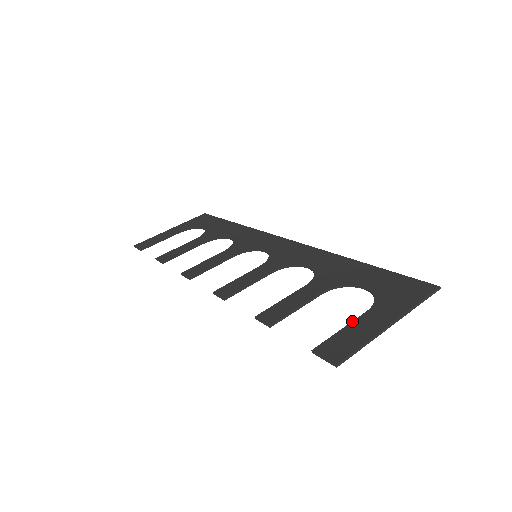
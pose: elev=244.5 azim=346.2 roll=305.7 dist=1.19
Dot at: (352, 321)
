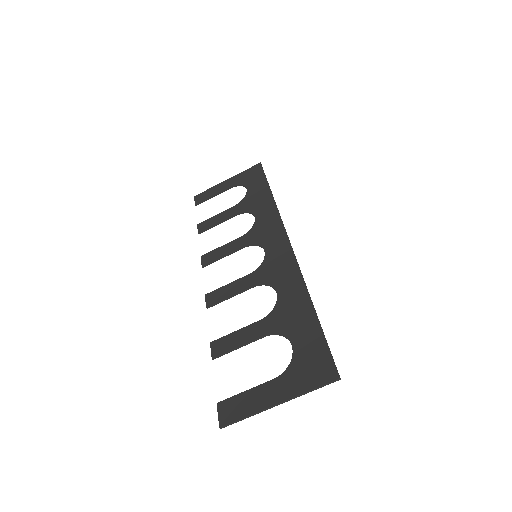
Dot at: (257, 386)
